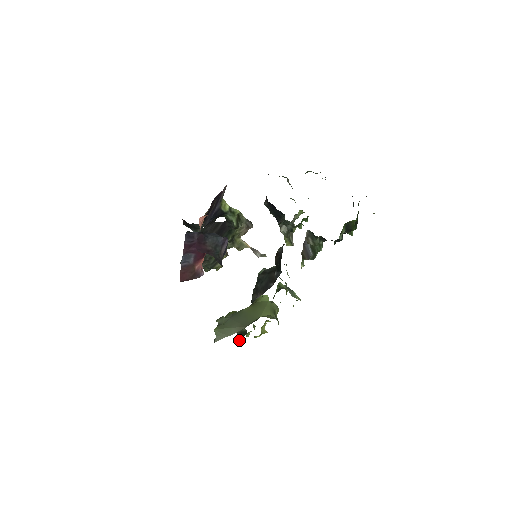
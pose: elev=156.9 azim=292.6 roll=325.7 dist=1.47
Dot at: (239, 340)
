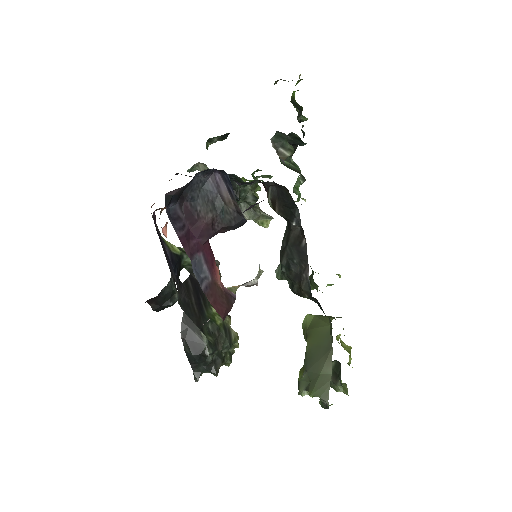
Dot at: (341, 389)
